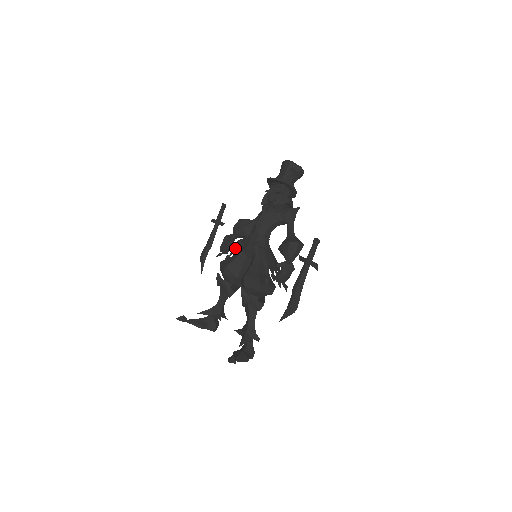
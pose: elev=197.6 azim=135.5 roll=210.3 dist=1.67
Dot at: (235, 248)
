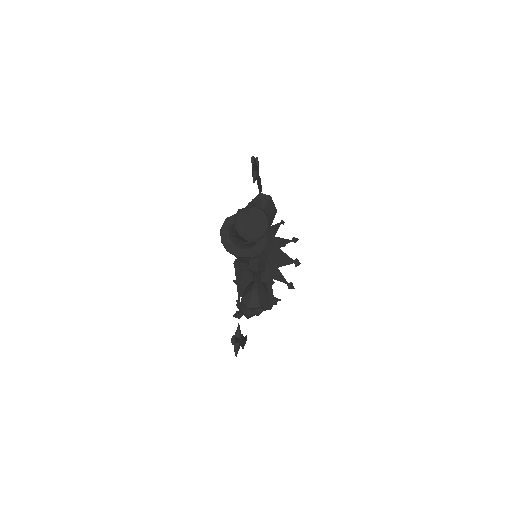
Dot at: occluded
